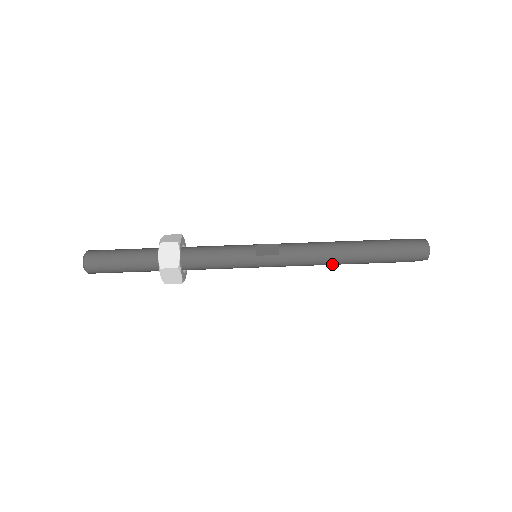
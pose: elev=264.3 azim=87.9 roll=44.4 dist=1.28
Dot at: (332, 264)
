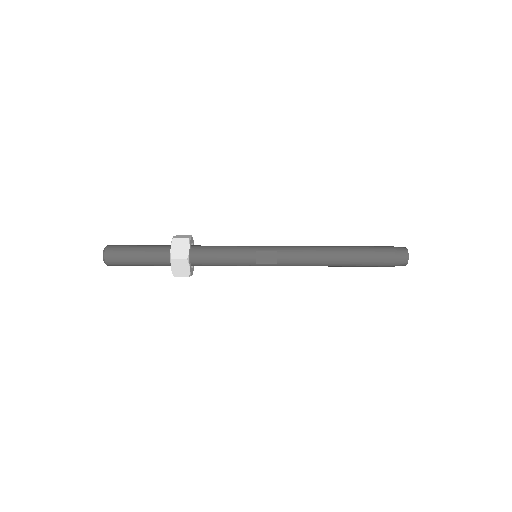
Dot at: occluded
